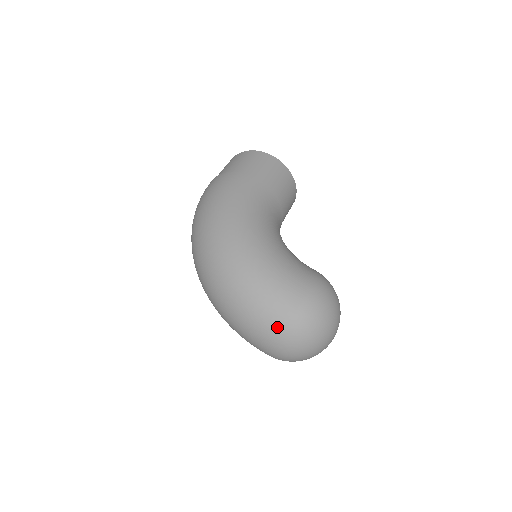
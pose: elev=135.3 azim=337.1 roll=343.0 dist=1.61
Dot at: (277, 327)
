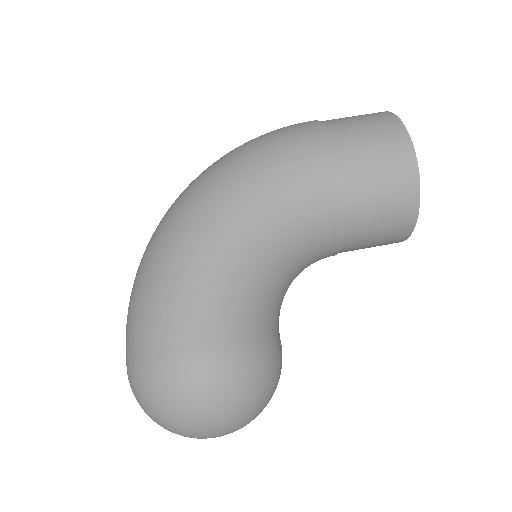
Dot at: (129, 350)
